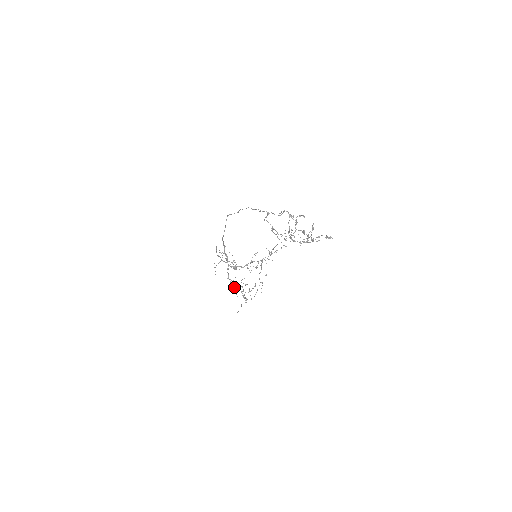
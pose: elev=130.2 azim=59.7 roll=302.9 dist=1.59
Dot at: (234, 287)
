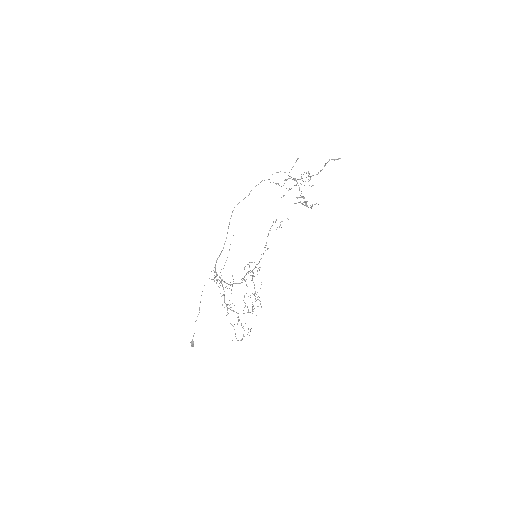
Dot at: (237, 313)
